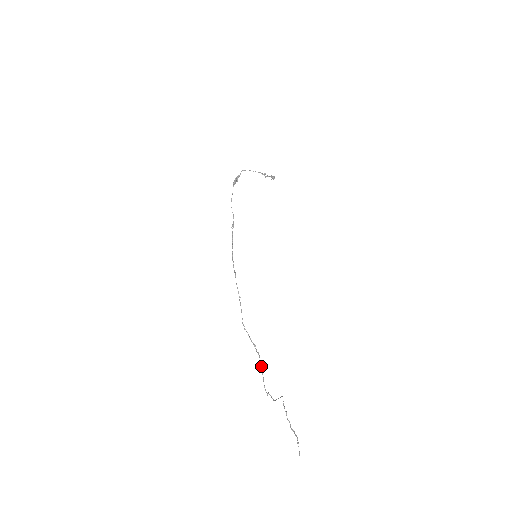
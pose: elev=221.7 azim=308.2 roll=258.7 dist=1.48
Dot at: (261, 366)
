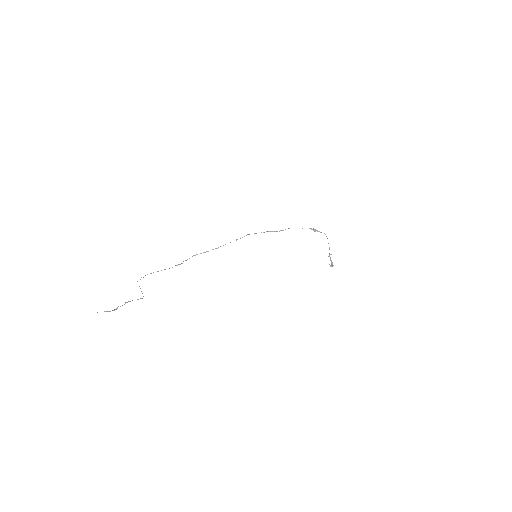
Dot at: (165, 269)
